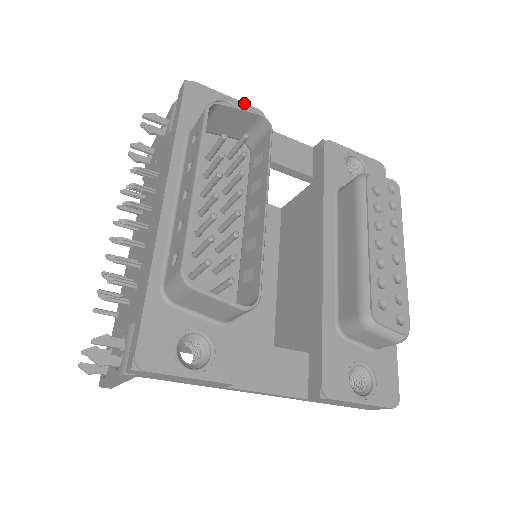
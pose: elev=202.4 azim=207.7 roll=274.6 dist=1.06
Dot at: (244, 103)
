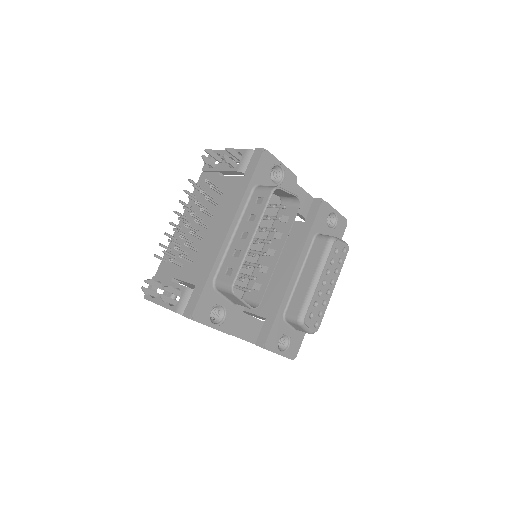
Dot at: (289, 169)
